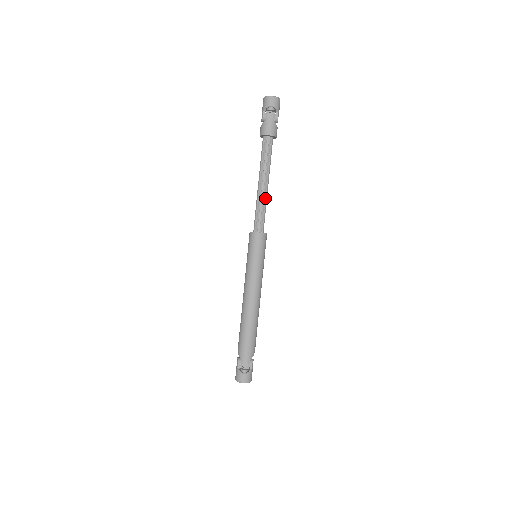
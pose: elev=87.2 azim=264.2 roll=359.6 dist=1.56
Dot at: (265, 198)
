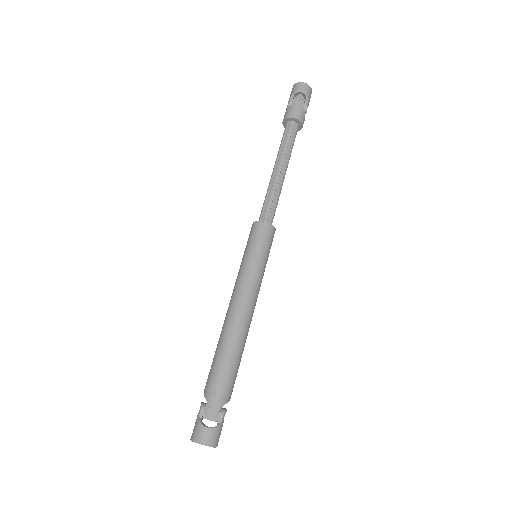
Dot at: (279, 186)
